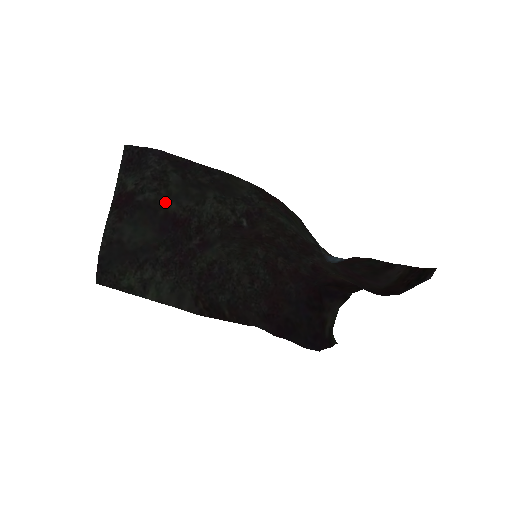
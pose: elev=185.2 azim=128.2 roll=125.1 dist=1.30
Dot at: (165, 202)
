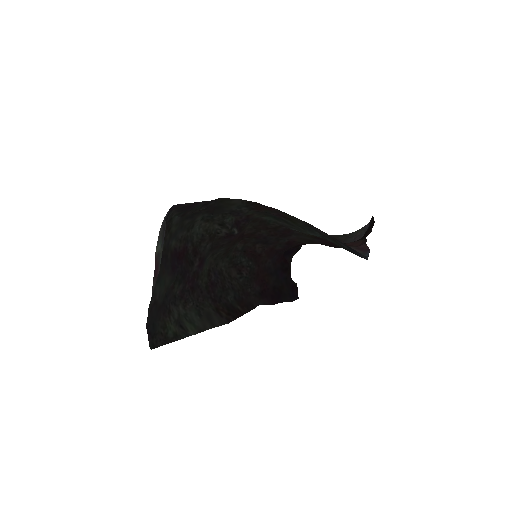
Dot at: (169, 244)
